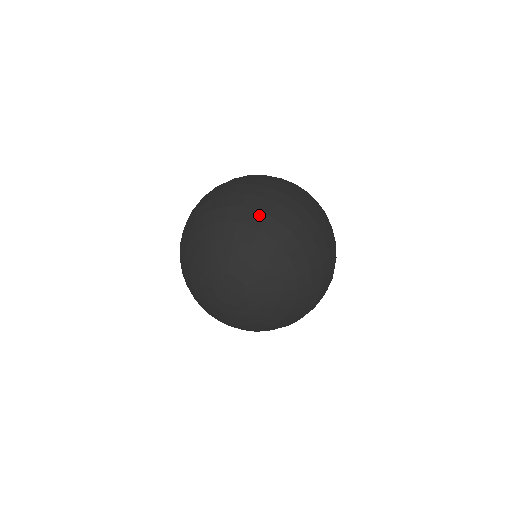
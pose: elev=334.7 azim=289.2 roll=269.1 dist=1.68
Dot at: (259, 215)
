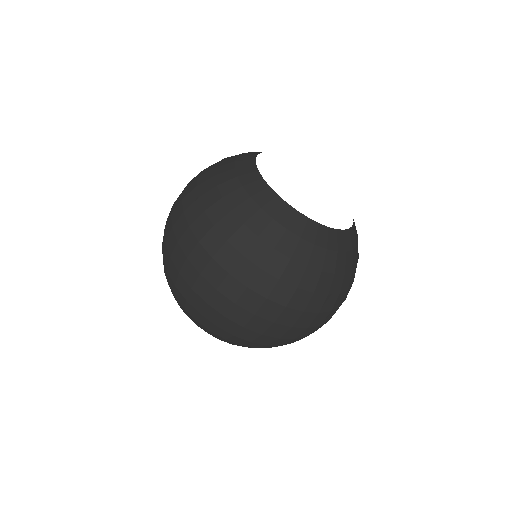
Dot at: (179, 303)
